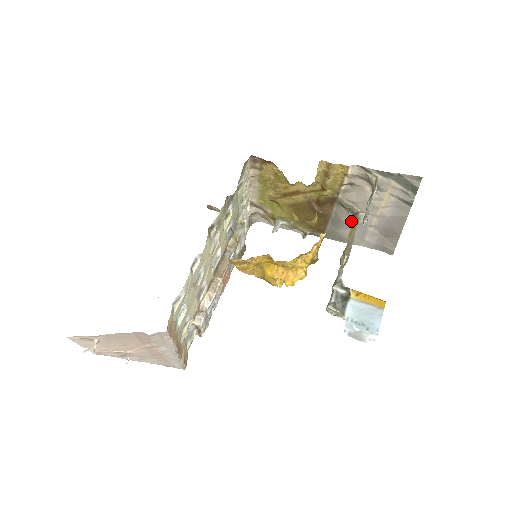
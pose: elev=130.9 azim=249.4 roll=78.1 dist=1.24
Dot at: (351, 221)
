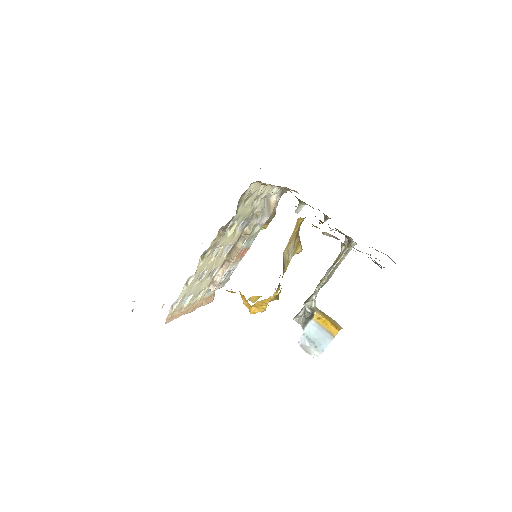
Dot at: occluded
